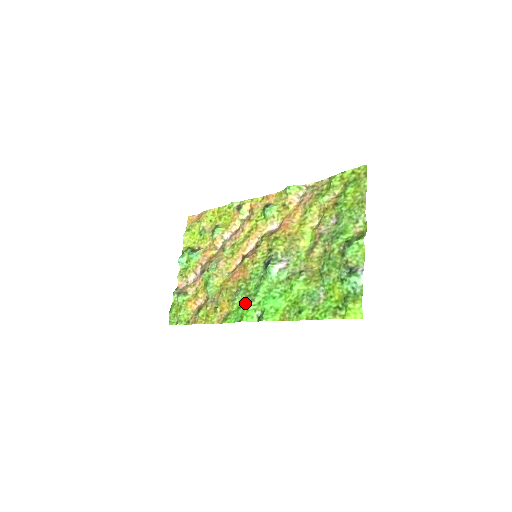
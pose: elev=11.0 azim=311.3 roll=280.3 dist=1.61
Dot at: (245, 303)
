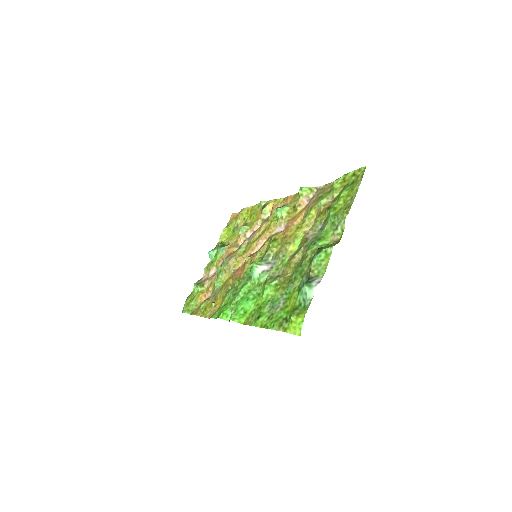
Dot at: (230, 301)
